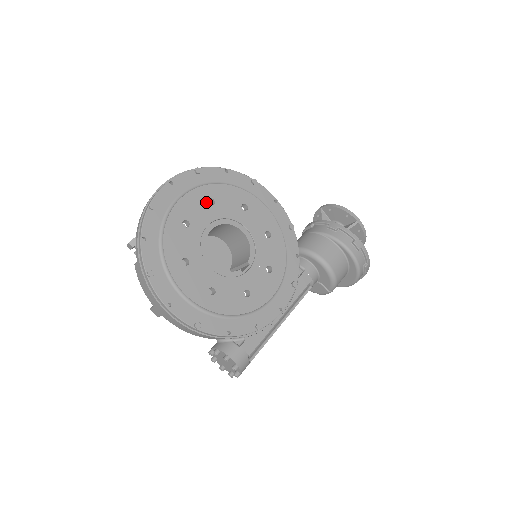
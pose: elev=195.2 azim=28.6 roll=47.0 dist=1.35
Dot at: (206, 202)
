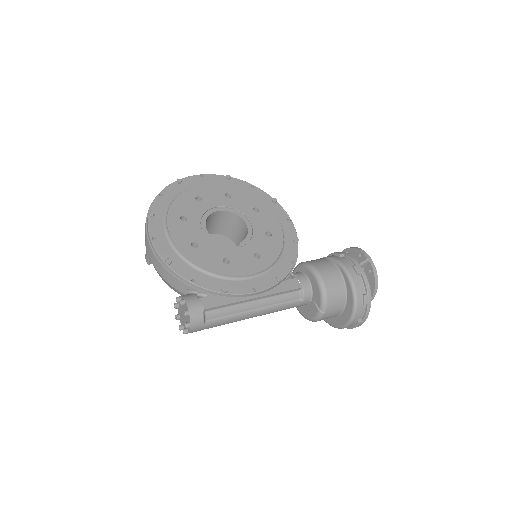
Dot at: (224, 194)
